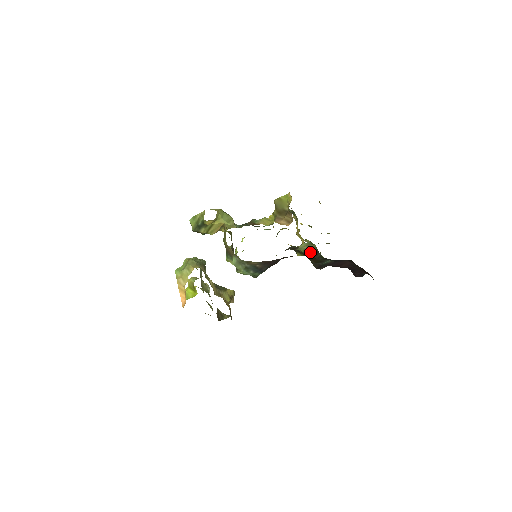
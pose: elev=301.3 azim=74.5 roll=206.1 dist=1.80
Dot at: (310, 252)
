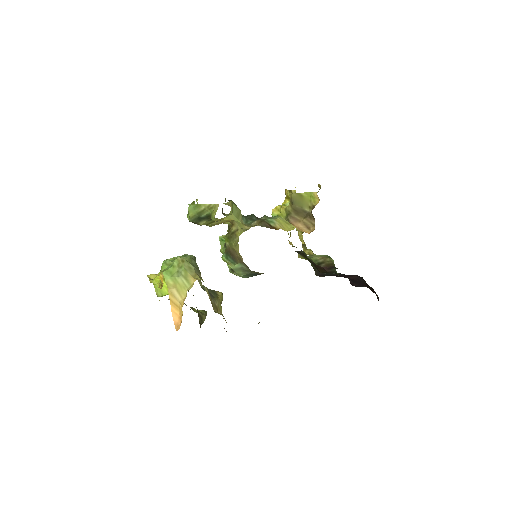
Dot at: (323, 264)
